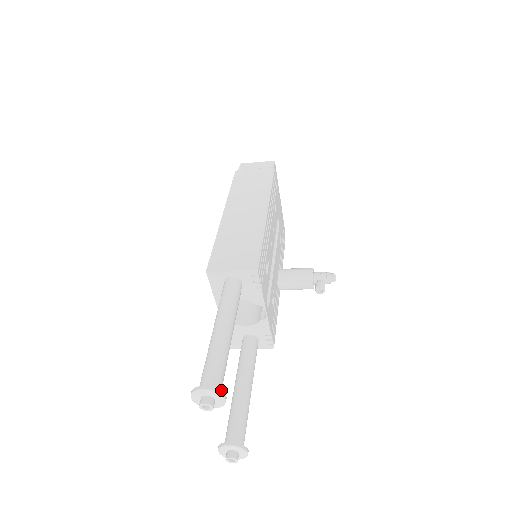
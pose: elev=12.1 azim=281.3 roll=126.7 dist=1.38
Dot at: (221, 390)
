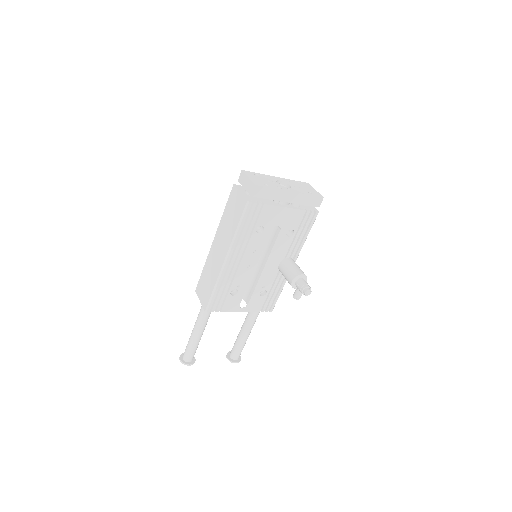
Dot at: (191, 359)
